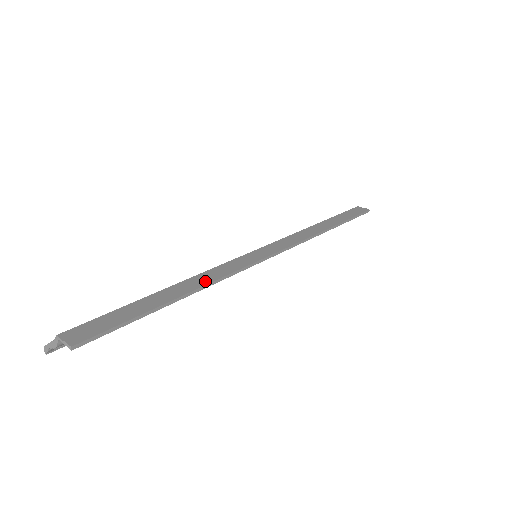
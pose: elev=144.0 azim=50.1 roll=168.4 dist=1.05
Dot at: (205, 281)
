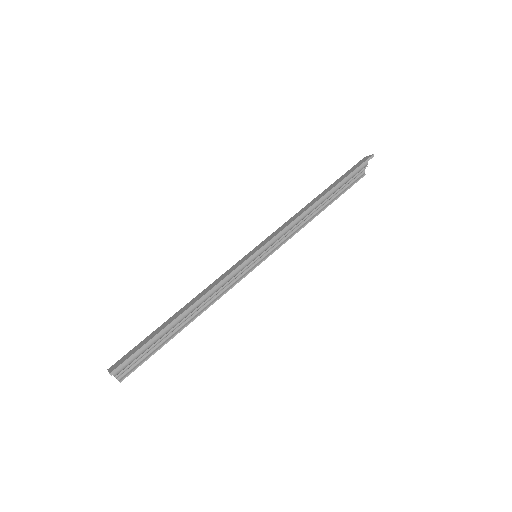
Dot at: (199, 297)
